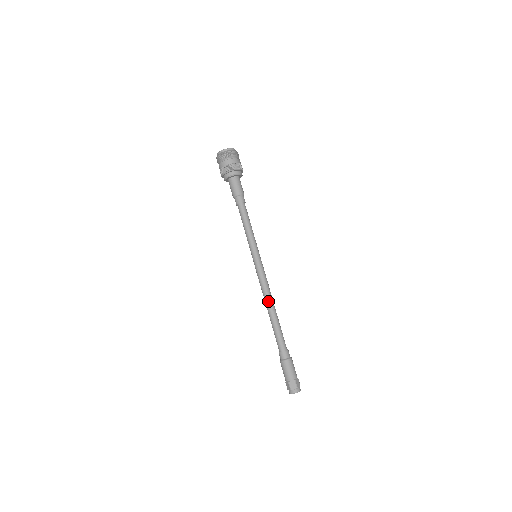
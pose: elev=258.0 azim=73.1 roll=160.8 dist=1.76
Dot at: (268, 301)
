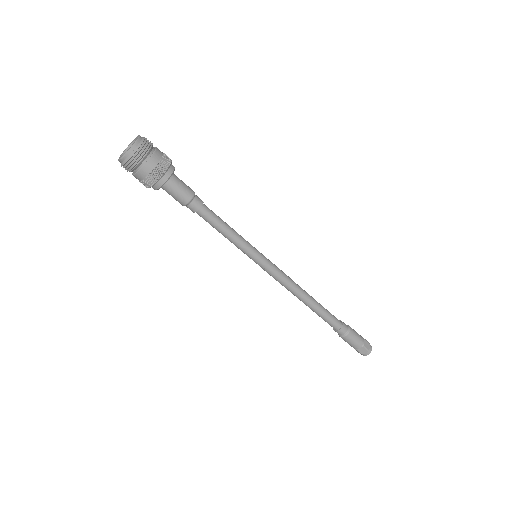
Dot at: (298, 295)
